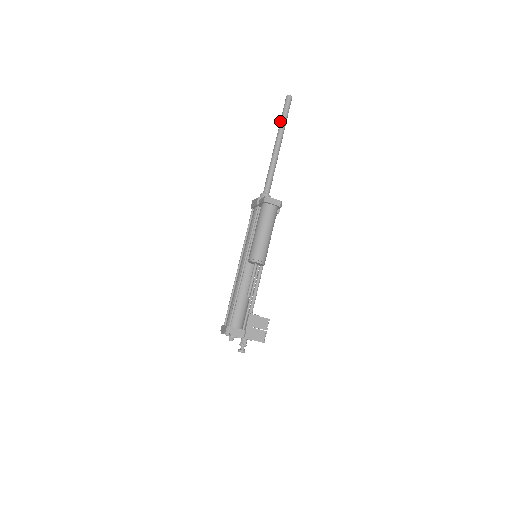
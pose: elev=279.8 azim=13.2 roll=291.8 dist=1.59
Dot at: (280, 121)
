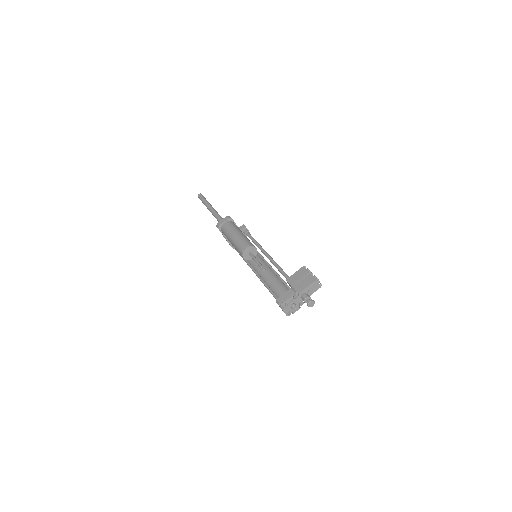
Dot at: occluded
